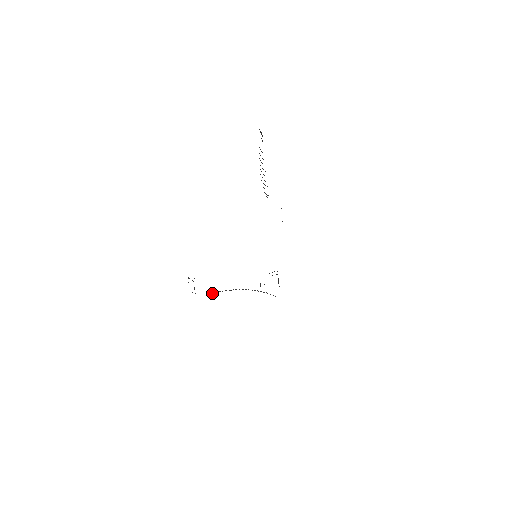
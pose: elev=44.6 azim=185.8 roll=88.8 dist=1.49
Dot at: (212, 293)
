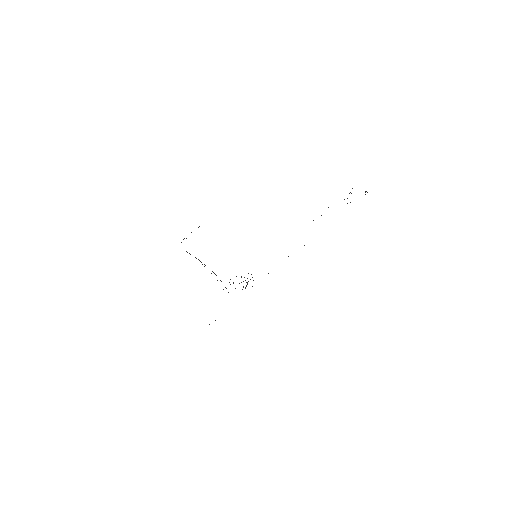
Dot at: occluded
